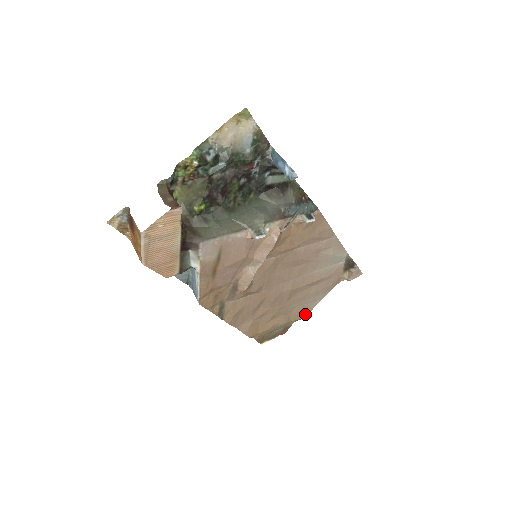
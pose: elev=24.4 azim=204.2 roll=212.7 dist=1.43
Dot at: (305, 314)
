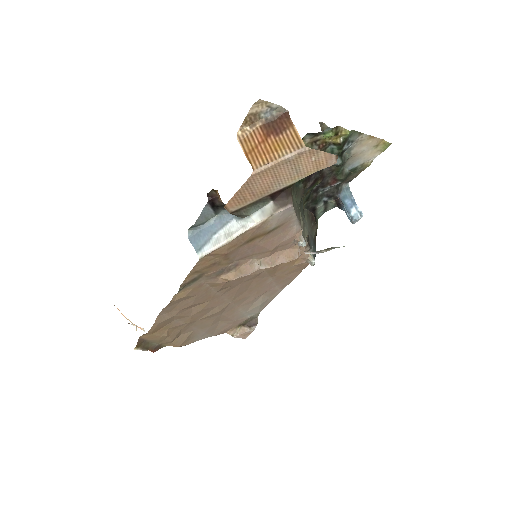
Dot at: (184, 344)
